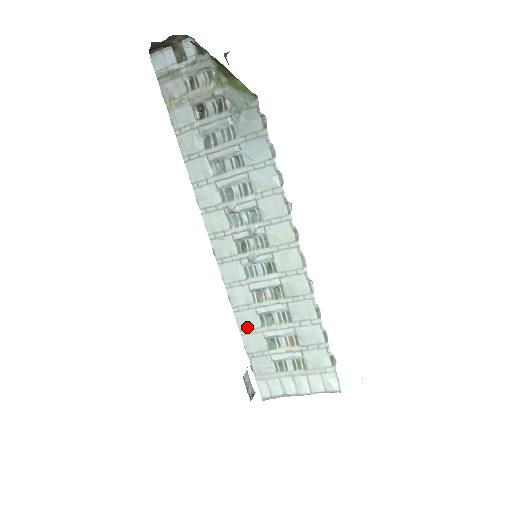
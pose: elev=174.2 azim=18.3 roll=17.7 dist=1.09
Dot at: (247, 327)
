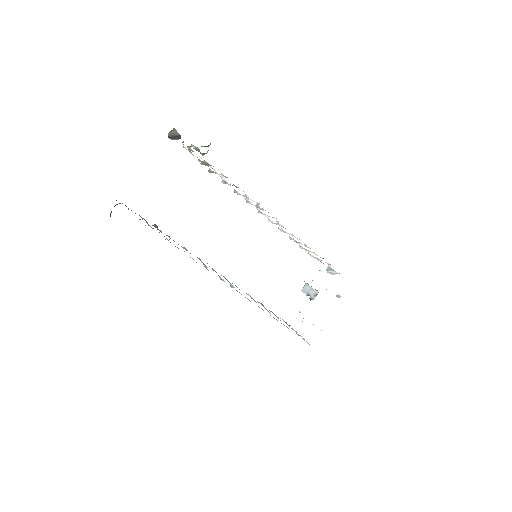
Dot at: occluded
